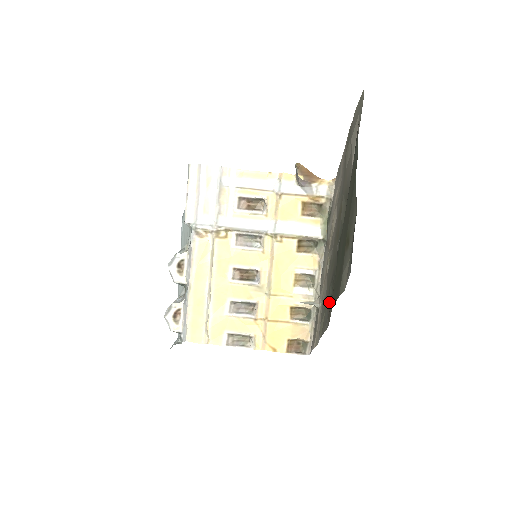
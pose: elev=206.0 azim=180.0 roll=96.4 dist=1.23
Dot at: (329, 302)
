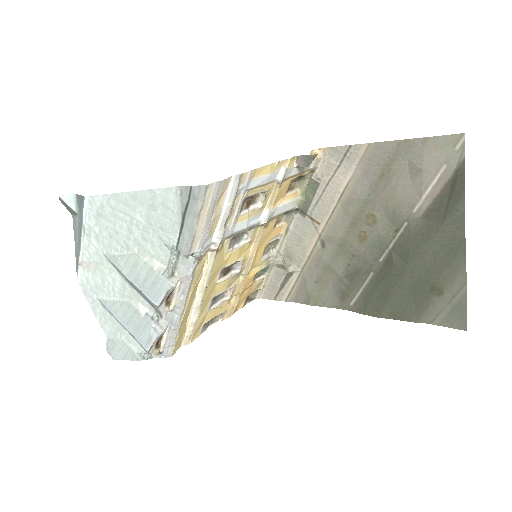
Dot at: (343, 290)
